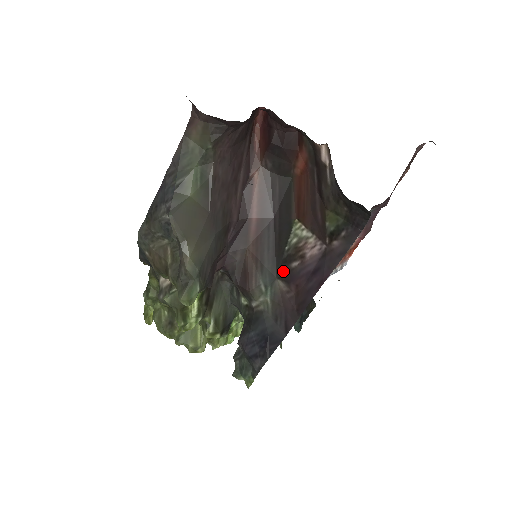
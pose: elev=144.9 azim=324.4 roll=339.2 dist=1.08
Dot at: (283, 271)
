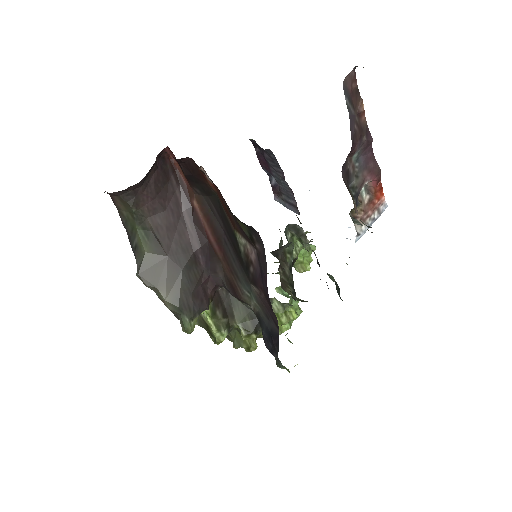
Dot at: (250, 277)
